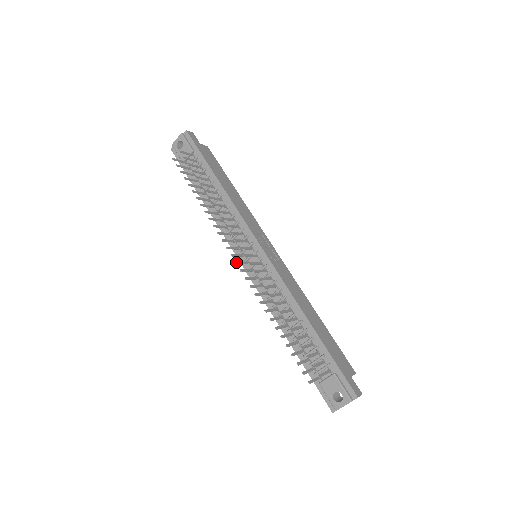
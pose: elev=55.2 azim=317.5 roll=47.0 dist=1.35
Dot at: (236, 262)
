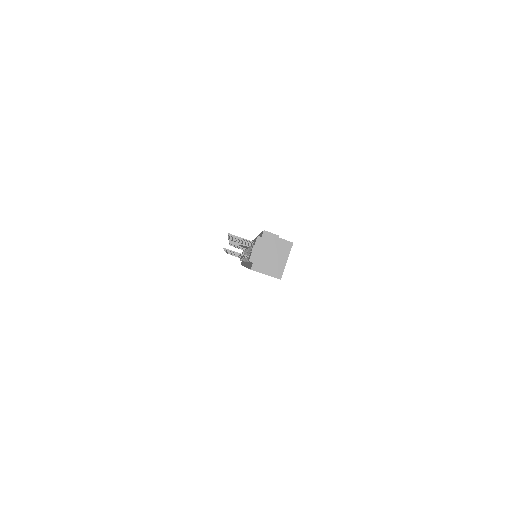
Dot at: occluded
